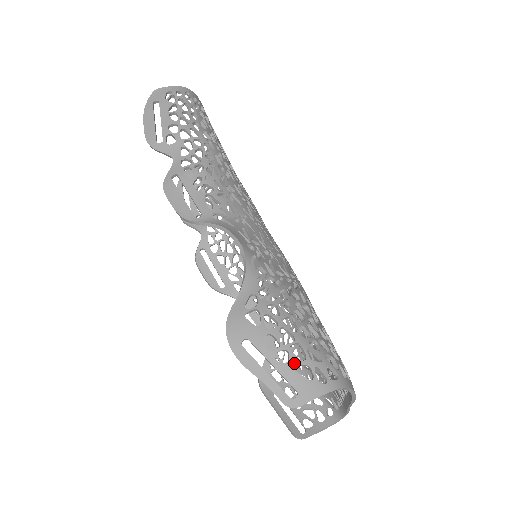
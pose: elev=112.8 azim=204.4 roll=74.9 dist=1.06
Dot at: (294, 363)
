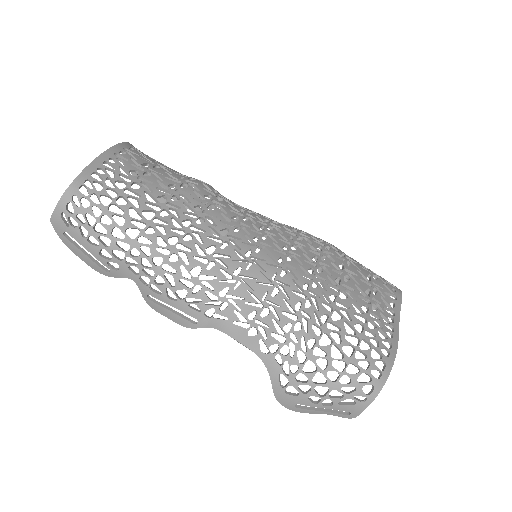
Dot at: (337, 402)
